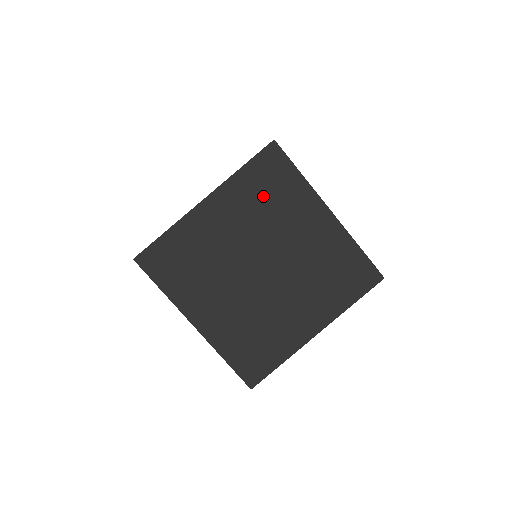
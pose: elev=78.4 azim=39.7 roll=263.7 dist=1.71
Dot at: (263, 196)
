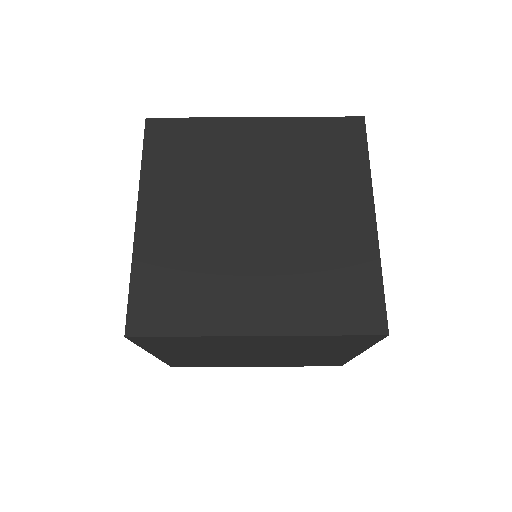
Dot at: (185, 163)
